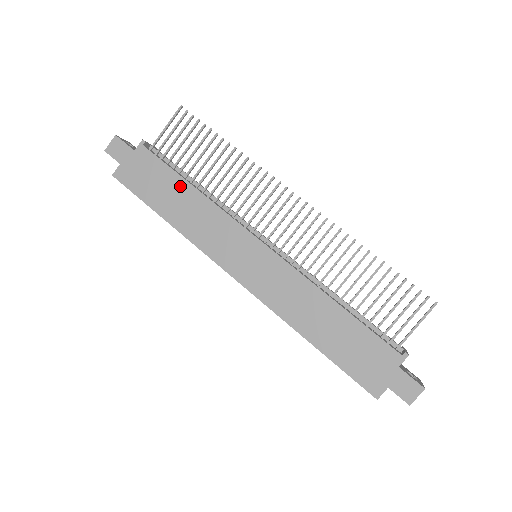
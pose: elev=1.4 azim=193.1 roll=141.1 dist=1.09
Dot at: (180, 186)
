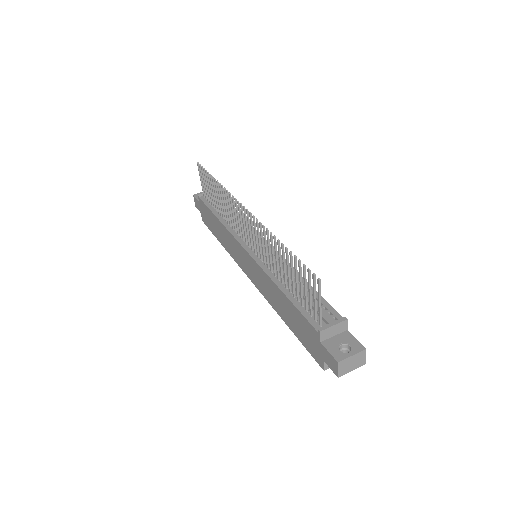
Dot at: (214, 219)
